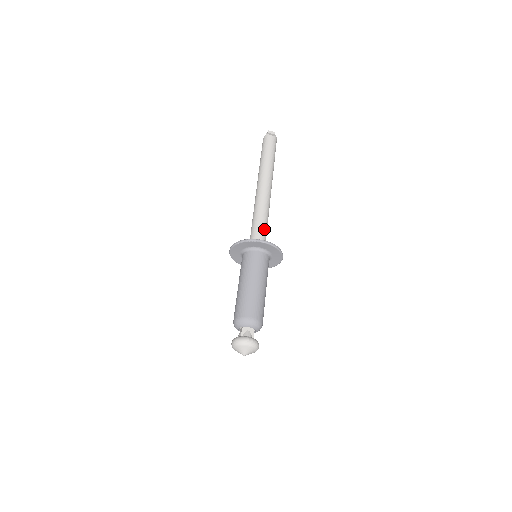
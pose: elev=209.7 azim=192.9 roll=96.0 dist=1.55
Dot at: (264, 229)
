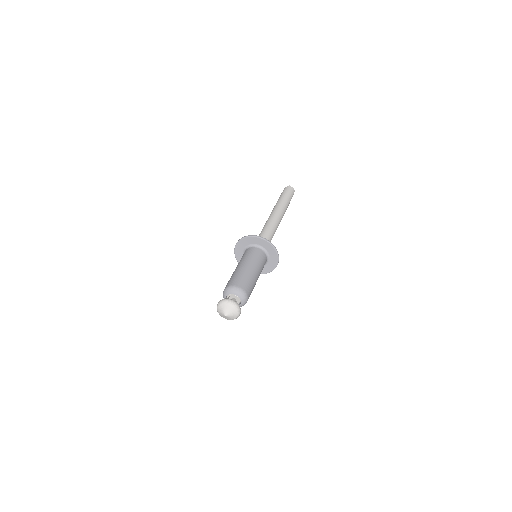
Dot at: occluded
